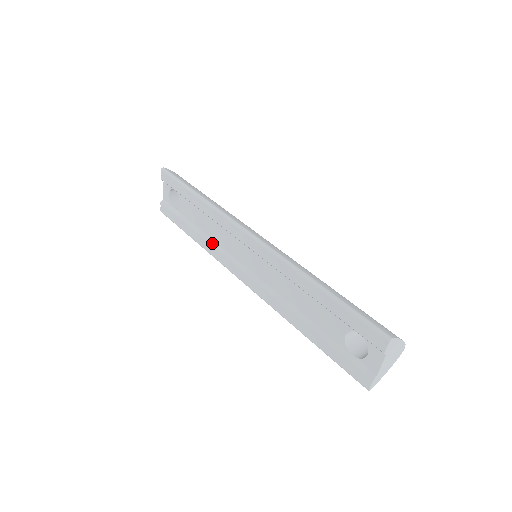
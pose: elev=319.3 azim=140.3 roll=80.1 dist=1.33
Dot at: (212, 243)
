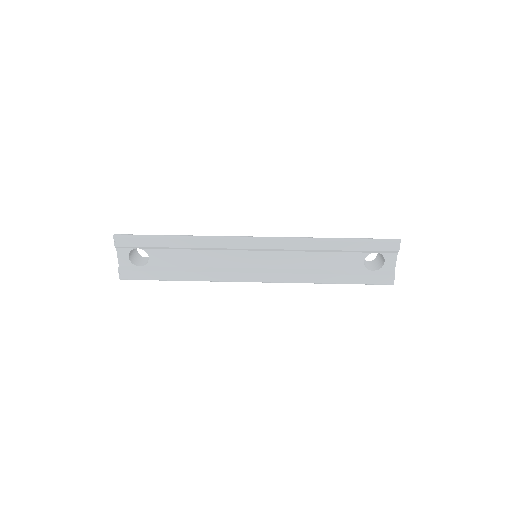
Dot at: (207, 270)
